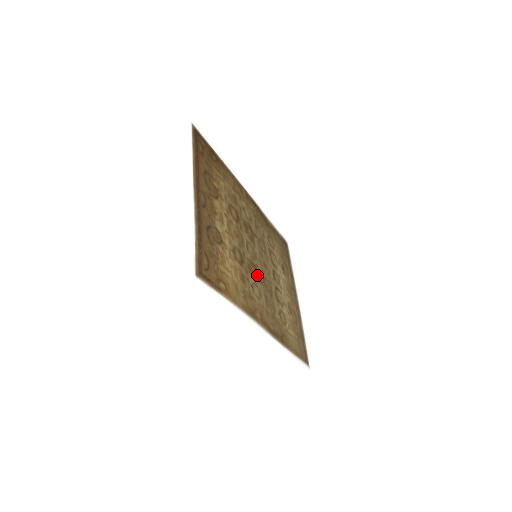
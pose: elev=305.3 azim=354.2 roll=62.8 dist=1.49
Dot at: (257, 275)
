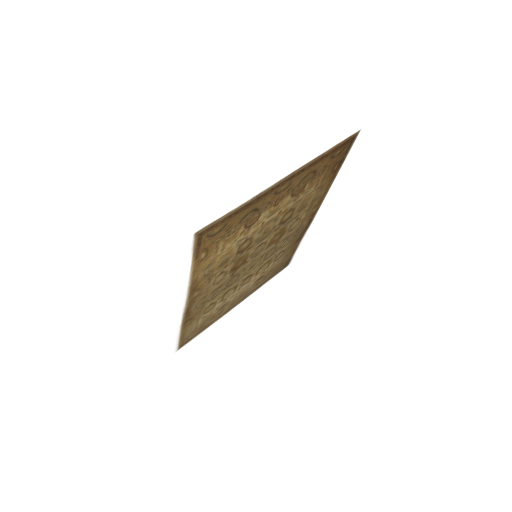
Dot at: (237, 268)
